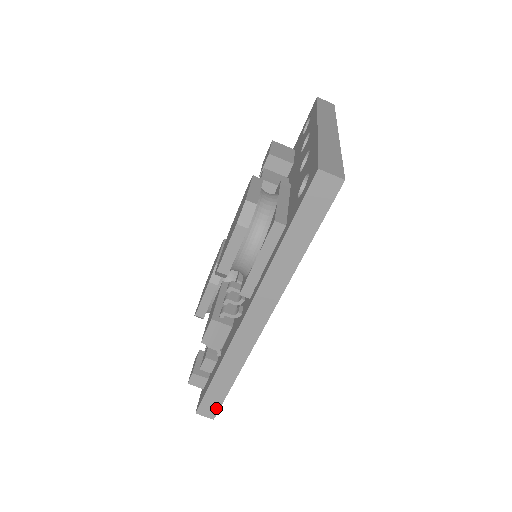
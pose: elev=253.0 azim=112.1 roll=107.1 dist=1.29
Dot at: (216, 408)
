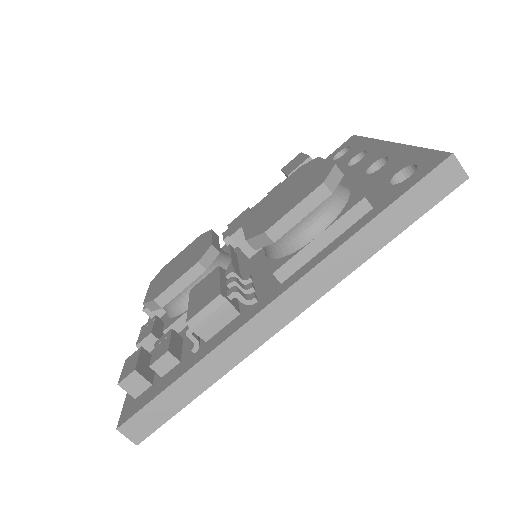
Dot at: (152, 427)
